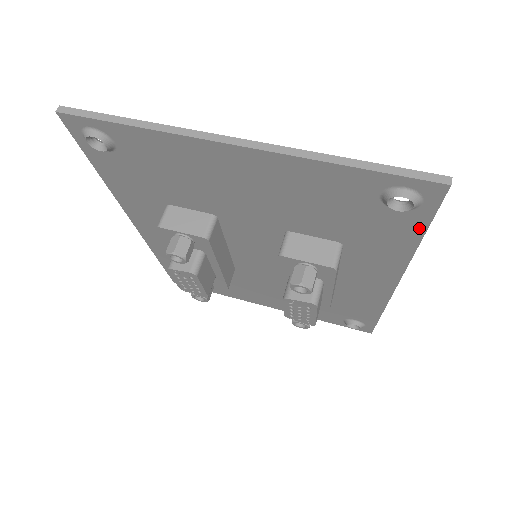
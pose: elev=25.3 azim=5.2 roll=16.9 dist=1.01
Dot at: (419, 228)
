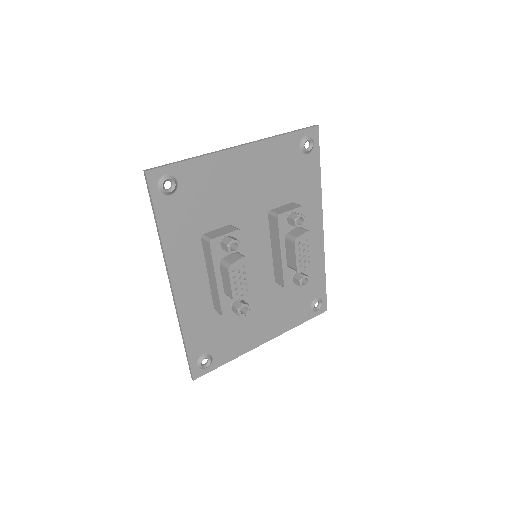
Dot at: (317, 163)
